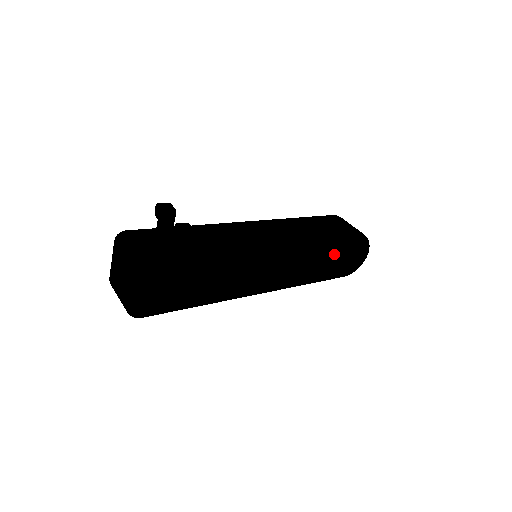
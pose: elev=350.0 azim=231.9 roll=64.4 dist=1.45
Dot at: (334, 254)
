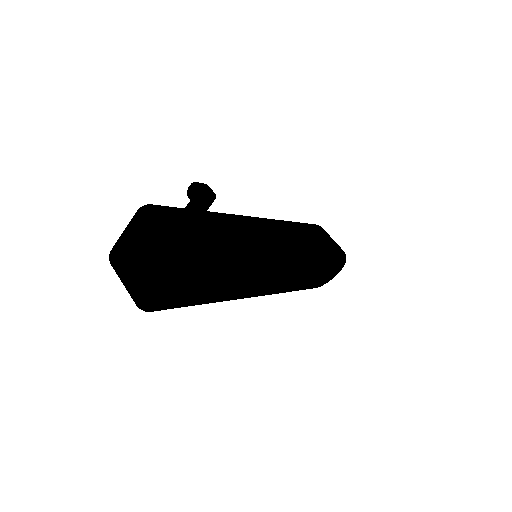
Dot at: (322, 268)
